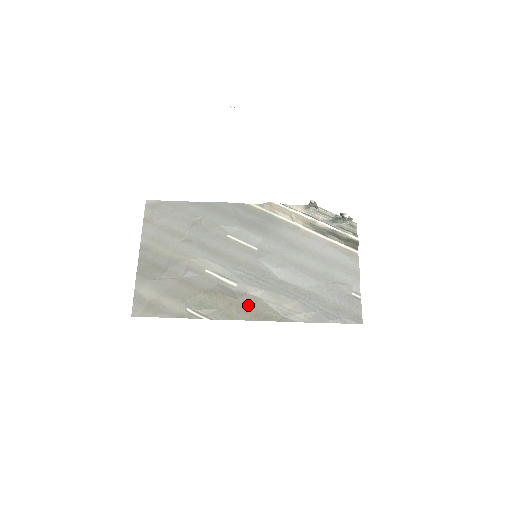
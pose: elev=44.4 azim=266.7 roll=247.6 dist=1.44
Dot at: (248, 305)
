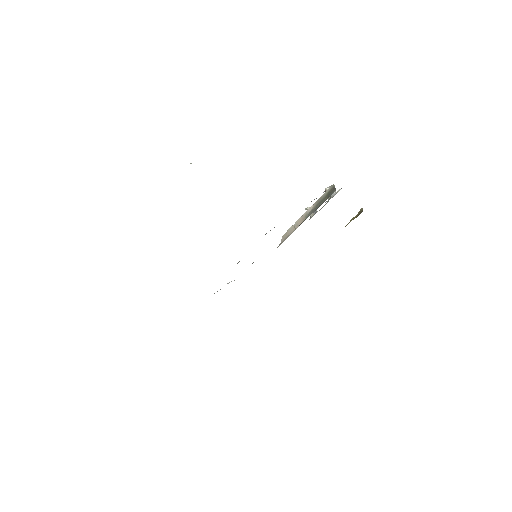
Dot at: occluded
